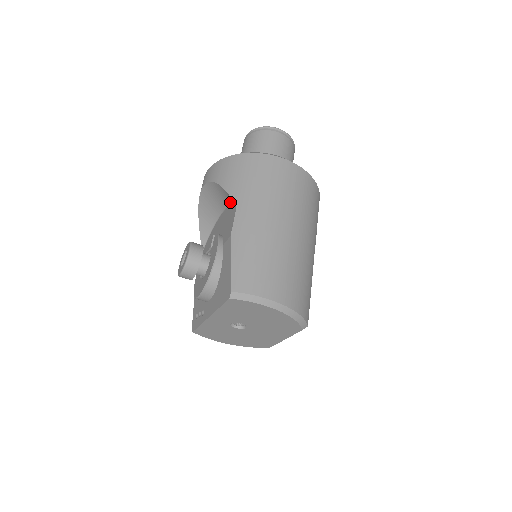
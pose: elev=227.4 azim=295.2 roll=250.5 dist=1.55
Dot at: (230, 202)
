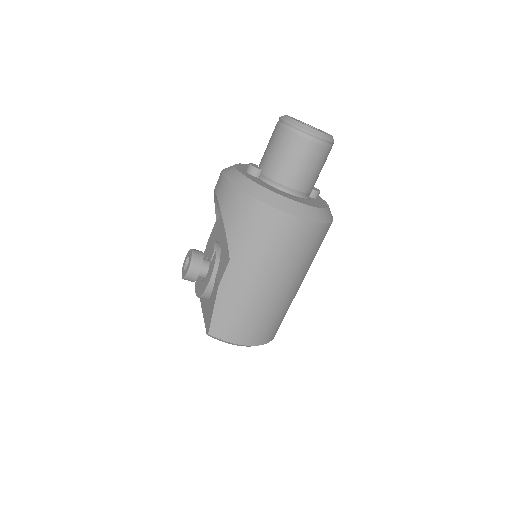
Dot at: occluded
